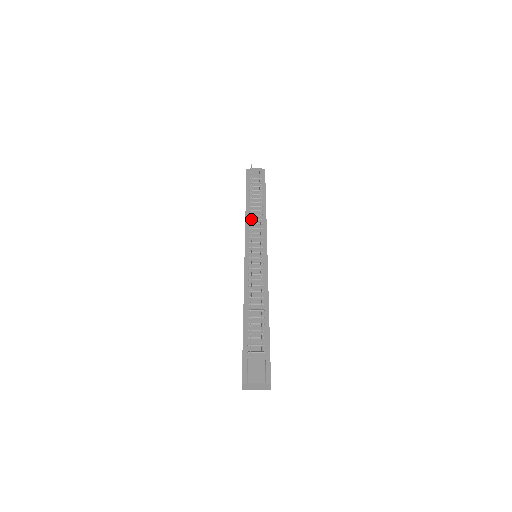
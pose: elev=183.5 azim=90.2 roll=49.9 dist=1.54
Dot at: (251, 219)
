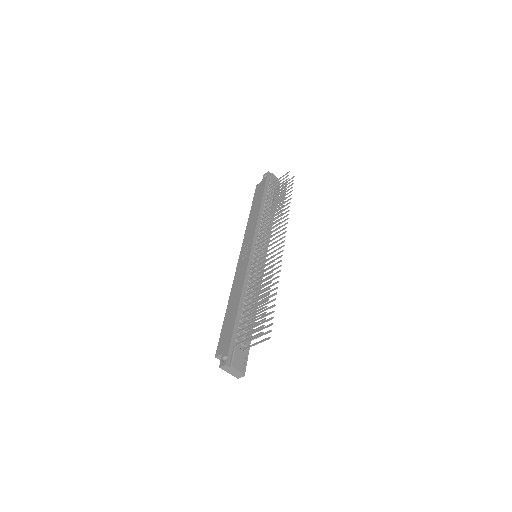
Dot at: occluded
